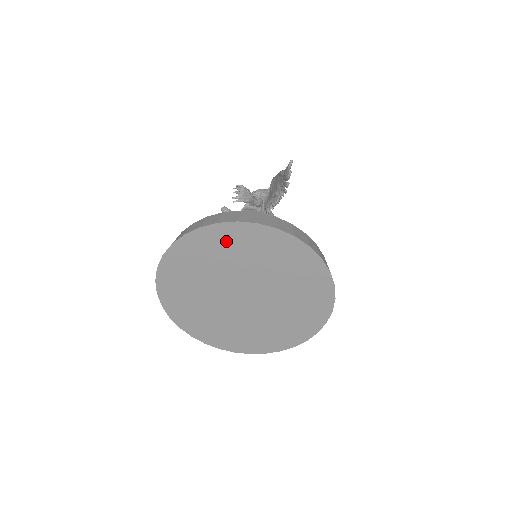
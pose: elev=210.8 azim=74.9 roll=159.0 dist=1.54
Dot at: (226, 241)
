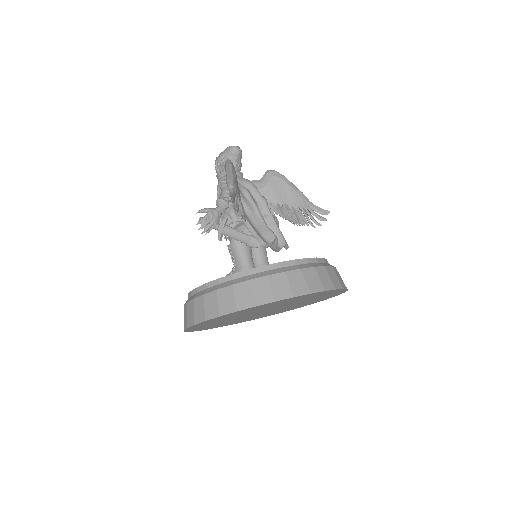
Dot at: (222, 318)
